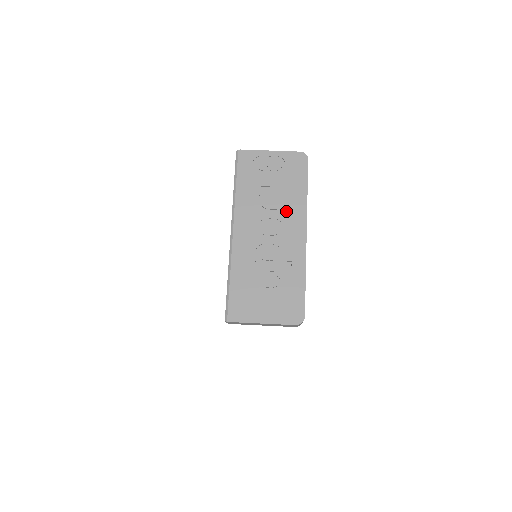
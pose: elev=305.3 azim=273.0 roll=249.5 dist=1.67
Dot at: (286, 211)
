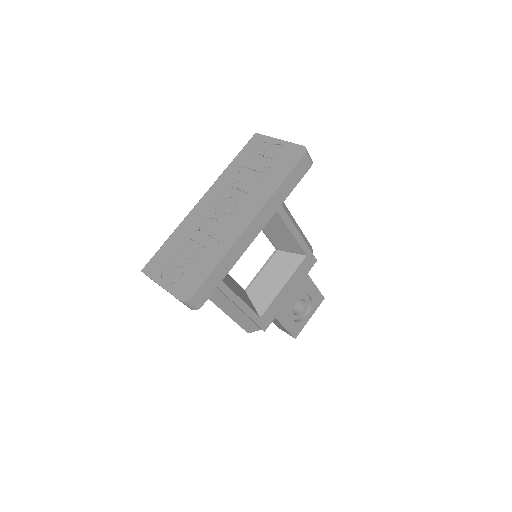
Dot at: (251, 196)
